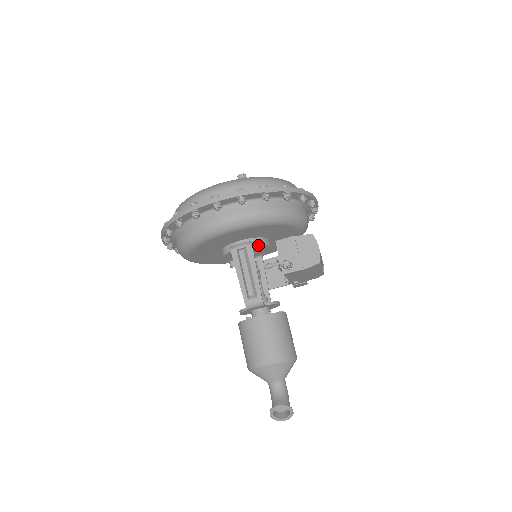
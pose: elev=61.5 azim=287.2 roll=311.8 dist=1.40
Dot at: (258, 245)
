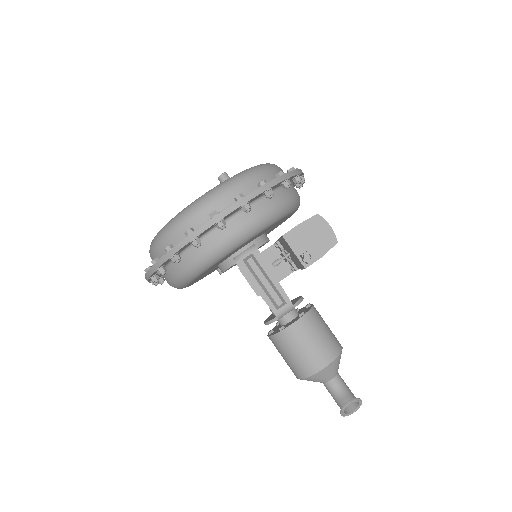
Dot at: (261, 245)
